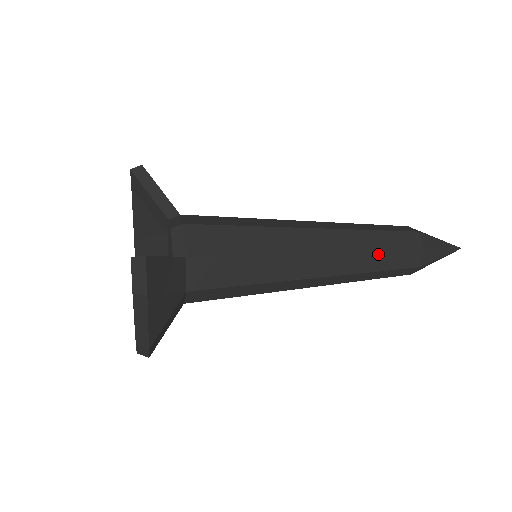
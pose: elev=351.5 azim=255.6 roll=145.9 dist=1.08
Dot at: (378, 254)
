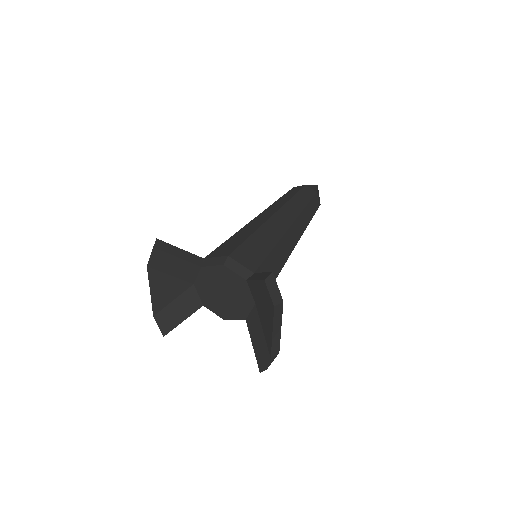
Dot at: (307, 208)
